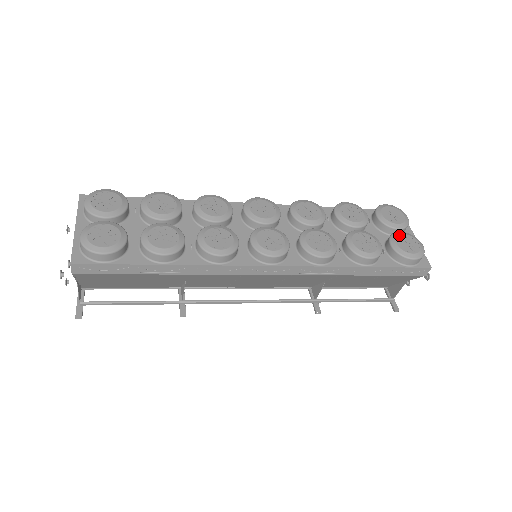
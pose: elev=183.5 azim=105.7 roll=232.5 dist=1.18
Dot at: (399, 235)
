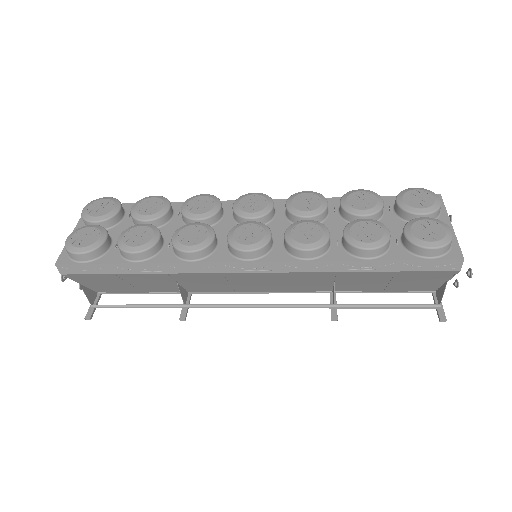
Dot at: (418, 221)
